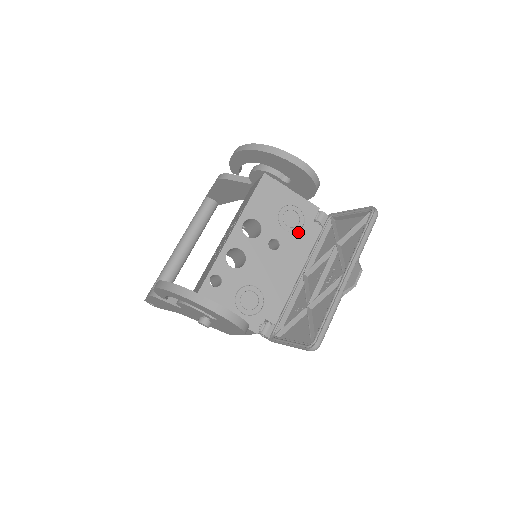
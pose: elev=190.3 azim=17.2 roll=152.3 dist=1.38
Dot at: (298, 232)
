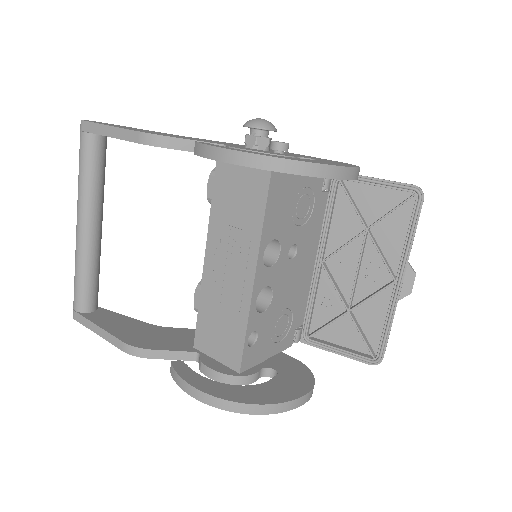
Dot at: (310, 218)
